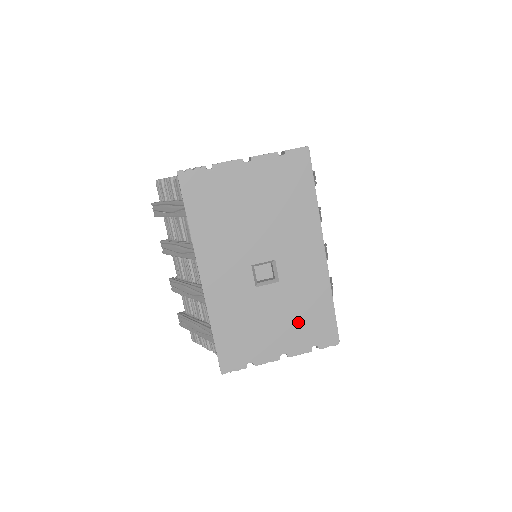
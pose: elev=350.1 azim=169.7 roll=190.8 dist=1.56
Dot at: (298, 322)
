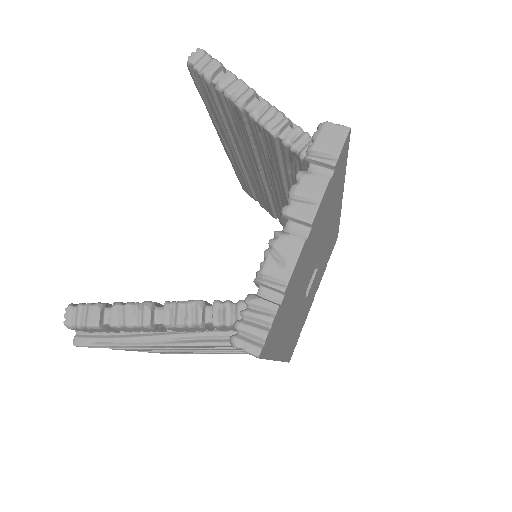
Dot at: (323, 267)
